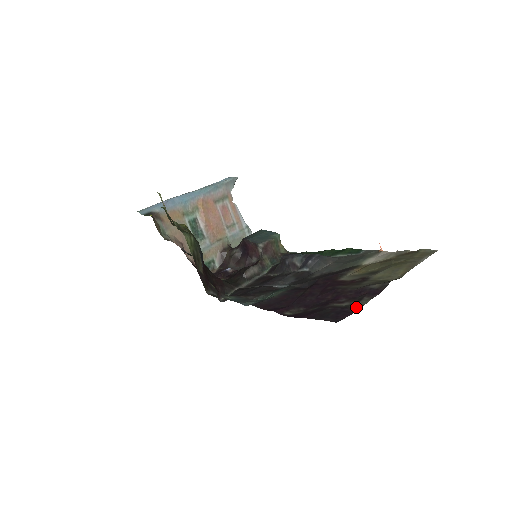
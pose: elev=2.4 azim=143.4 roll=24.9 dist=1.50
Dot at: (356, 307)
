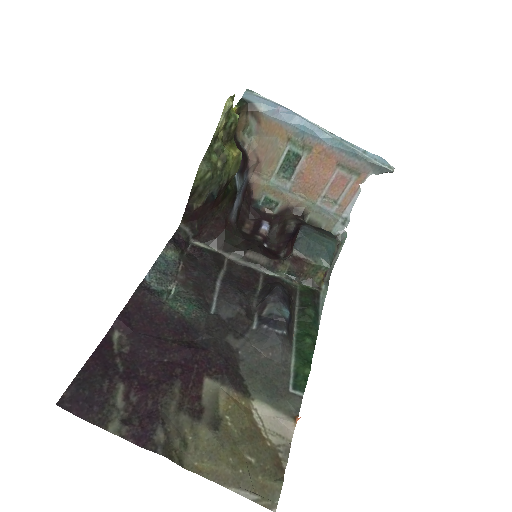
Dot at: (101, 420)
